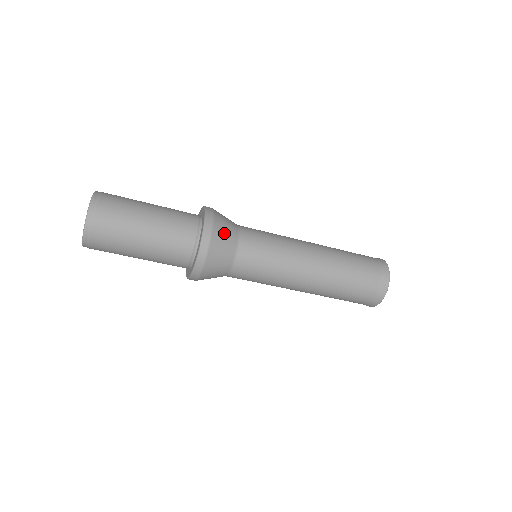
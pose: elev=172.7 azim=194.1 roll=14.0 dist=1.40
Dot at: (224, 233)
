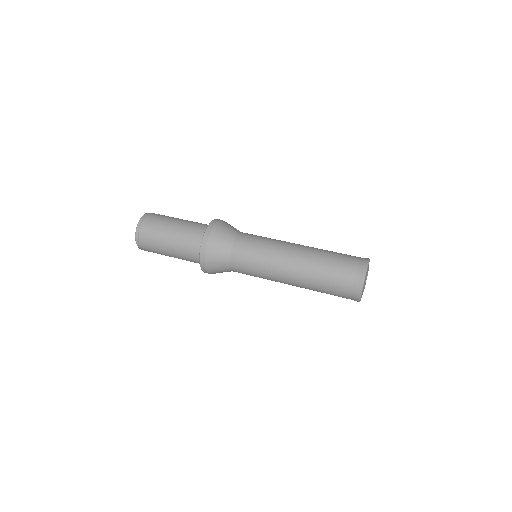
Dot at: (220, 238)
